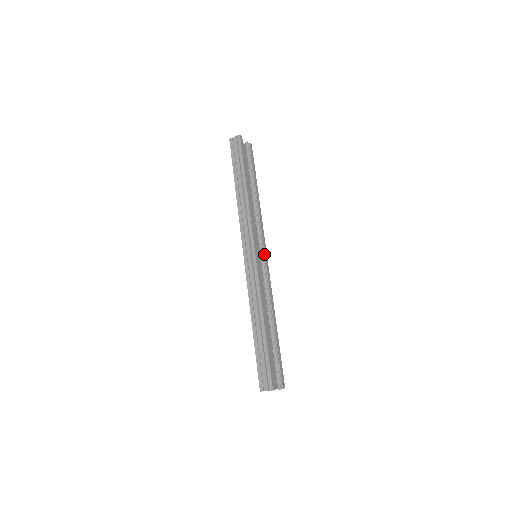
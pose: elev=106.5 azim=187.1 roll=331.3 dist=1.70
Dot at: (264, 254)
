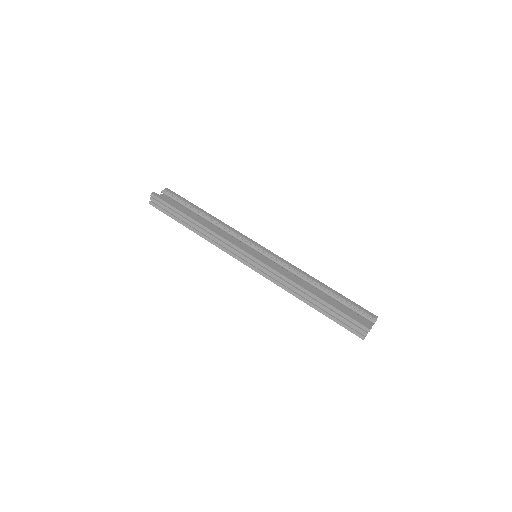
Dot at: (260, 248)
